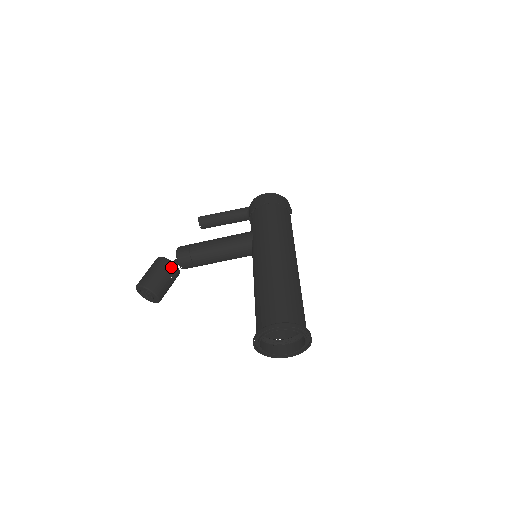
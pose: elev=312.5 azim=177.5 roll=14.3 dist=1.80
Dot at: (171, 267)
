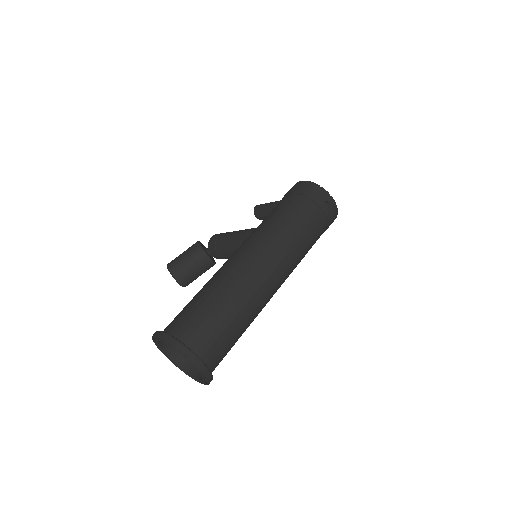
Dot at: (199, 253)
